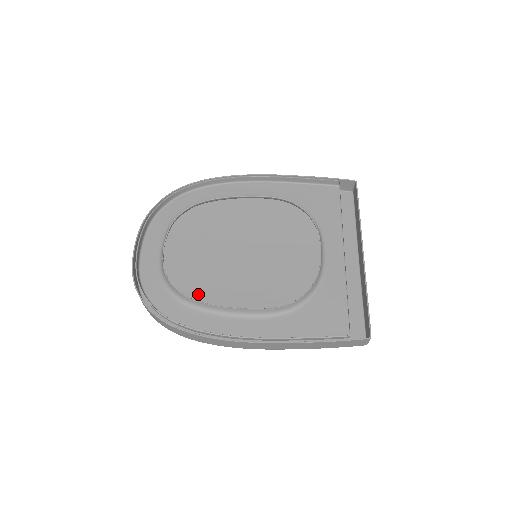
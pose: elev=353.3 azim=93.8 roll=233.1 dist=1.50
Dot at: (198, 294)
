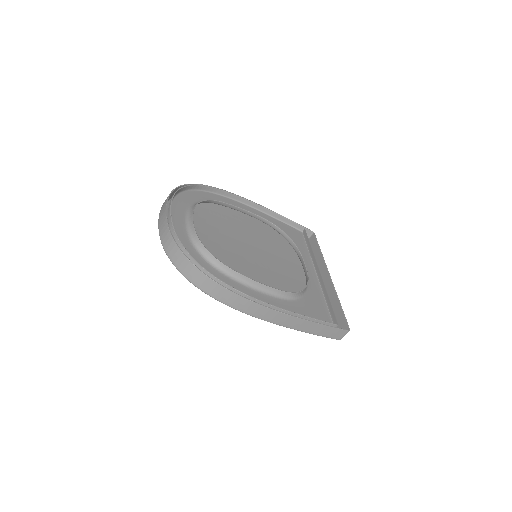
Dot at: occluded
